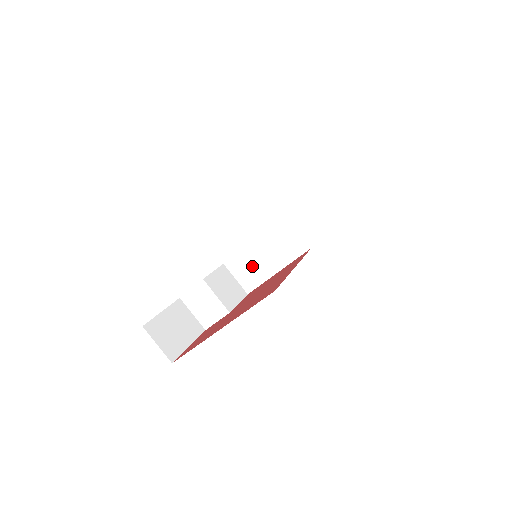
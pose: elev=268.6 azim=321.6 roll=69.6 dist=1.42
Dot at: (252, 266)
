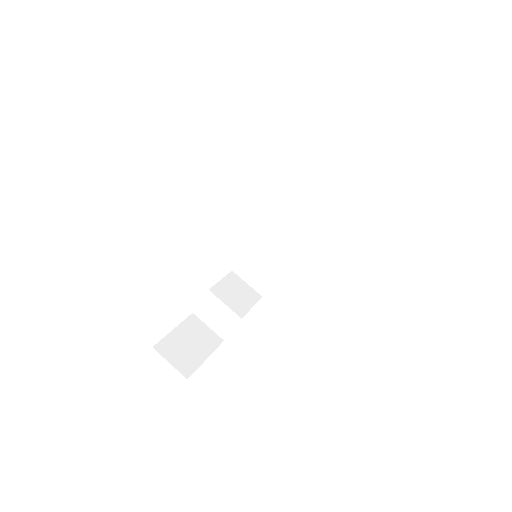
Dot at: (259, 267)
